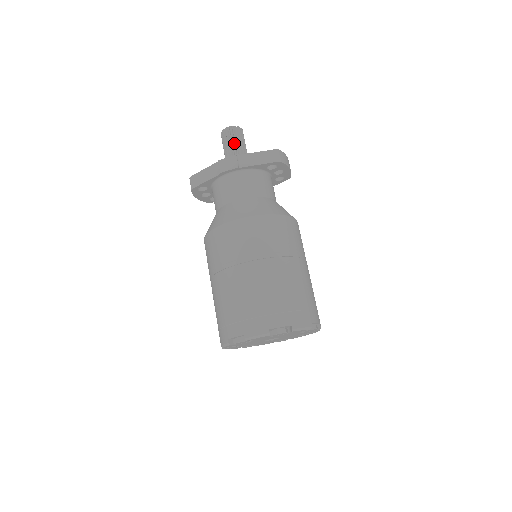
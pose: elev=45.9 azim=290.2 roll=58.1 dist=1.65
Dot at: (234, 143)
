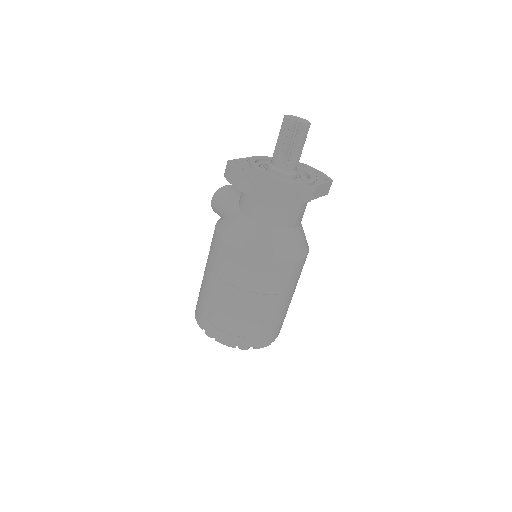
Dot at: (302, 147)
